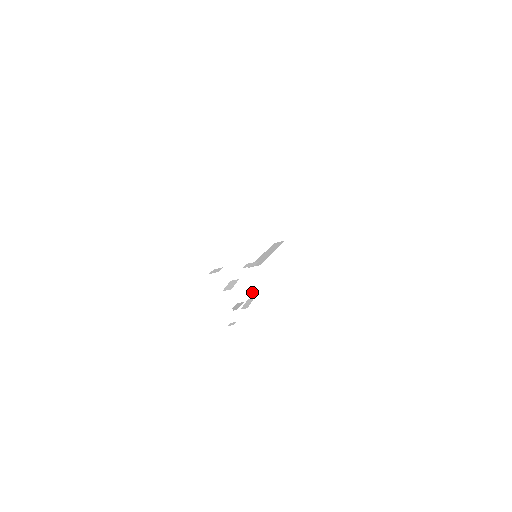
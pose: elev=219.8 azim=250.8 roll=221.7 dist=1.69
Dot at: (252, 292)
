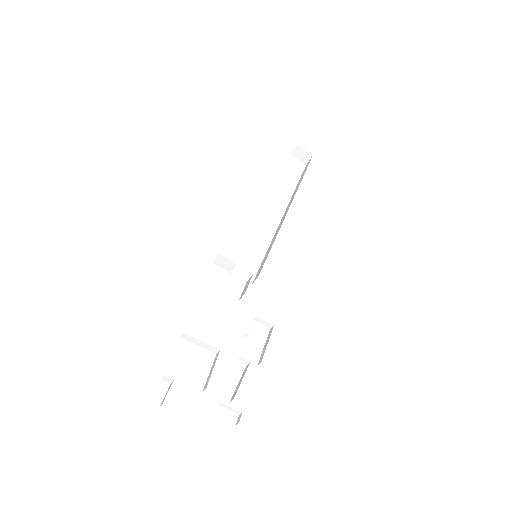
Dot at: (266, 322)
